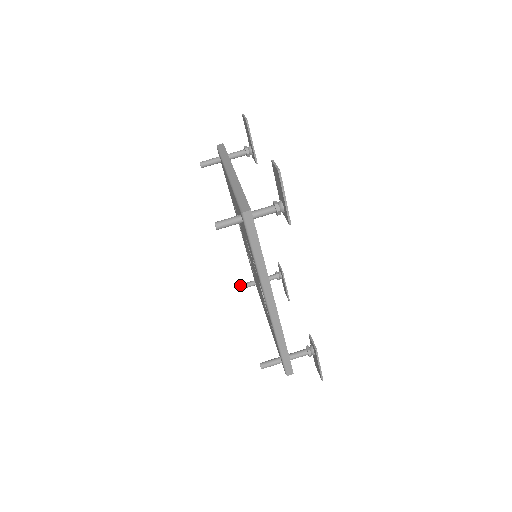
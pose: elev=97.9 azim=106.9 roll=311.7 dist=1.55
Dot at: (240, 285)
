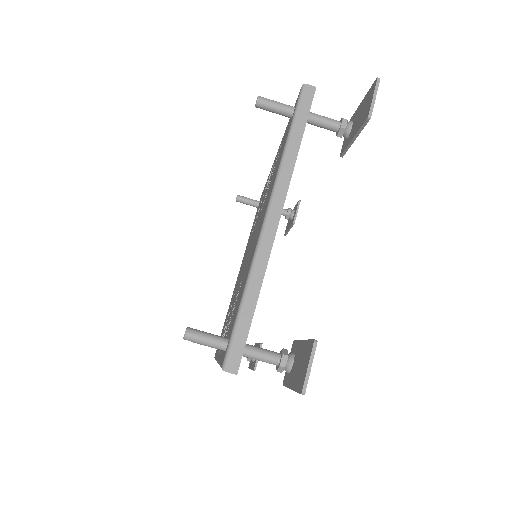
Dot at: (239, 198)
